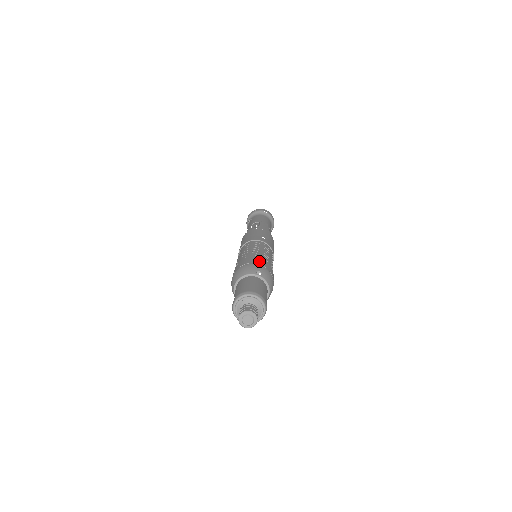
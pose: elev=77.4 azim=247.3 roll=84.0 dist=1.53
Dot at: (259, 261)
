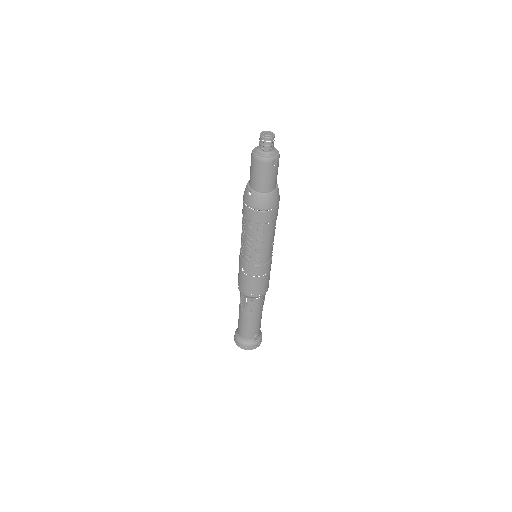
Dot at: occluded
